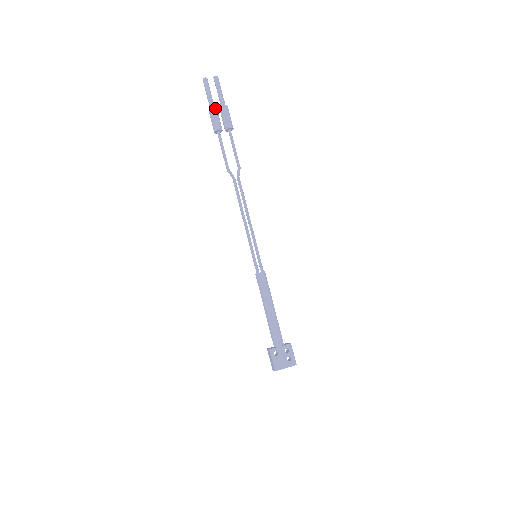
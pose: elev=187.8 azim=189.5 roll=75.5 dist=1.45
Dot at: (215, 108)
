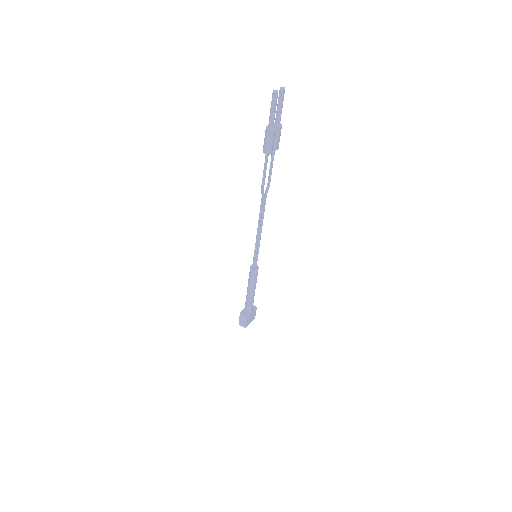
Dot at: occluded
